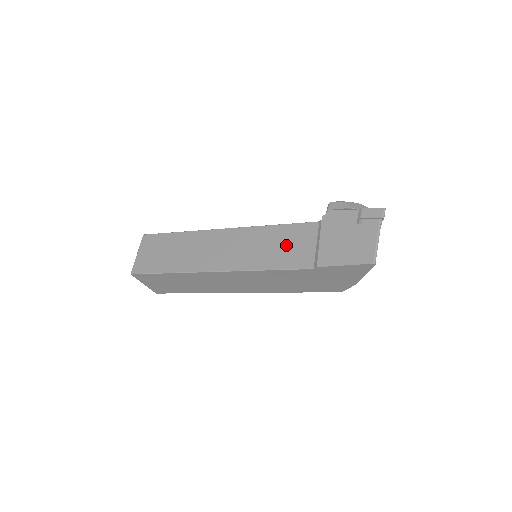
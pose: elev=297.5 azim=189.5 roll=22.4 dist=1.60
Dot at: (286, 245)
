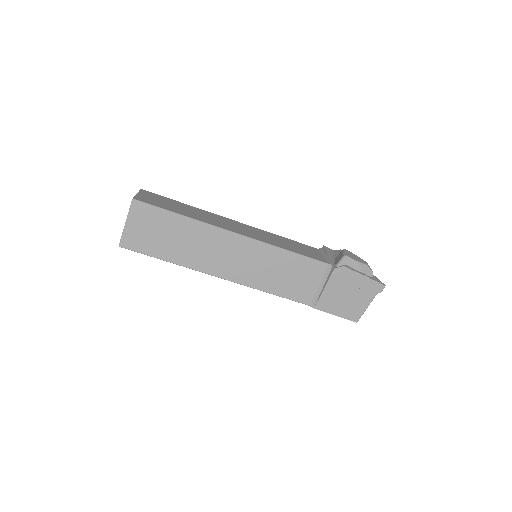
Dot at: (294, 277)
